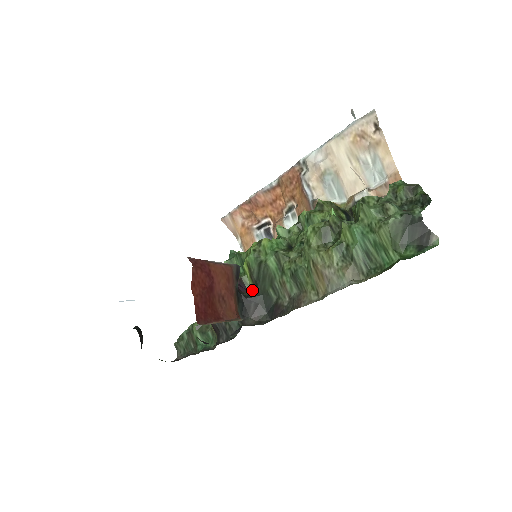
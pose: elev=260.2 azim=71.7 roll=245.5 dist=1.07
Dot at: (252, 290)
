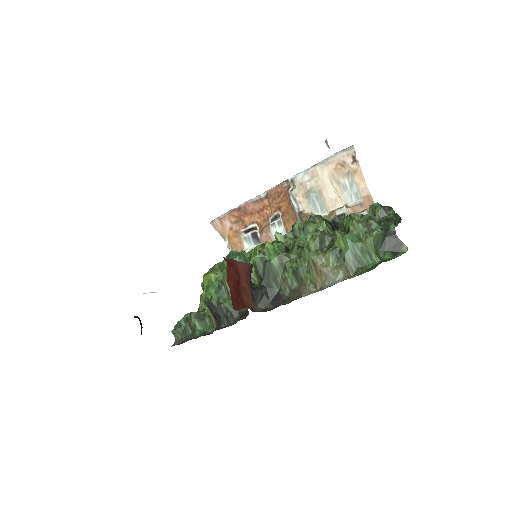
Dot at: (257, 284)
